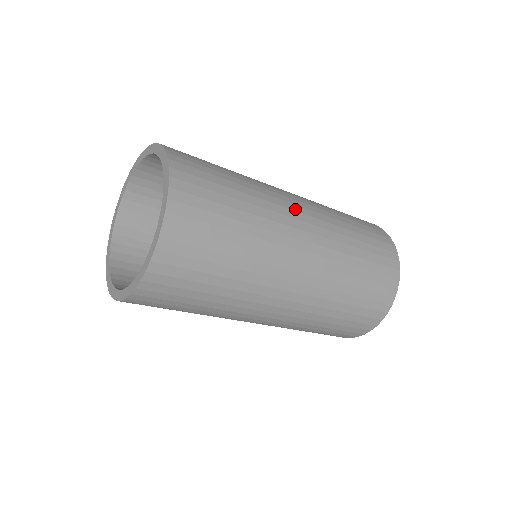
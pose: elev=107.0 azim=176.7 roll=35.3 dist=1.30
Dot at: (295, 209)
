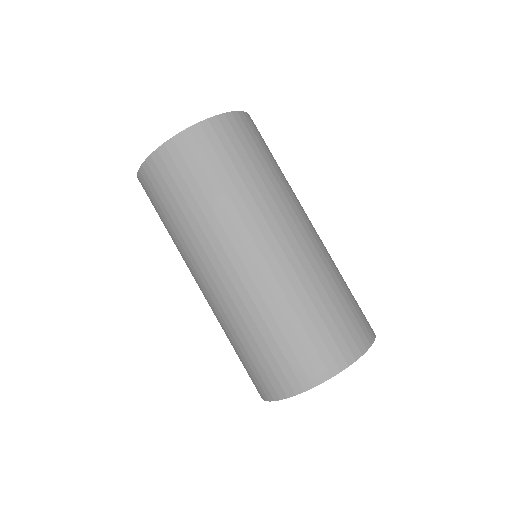
Dot at: (276, 233)
